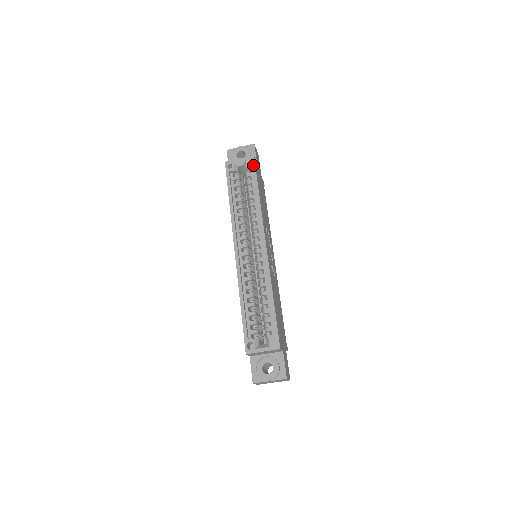
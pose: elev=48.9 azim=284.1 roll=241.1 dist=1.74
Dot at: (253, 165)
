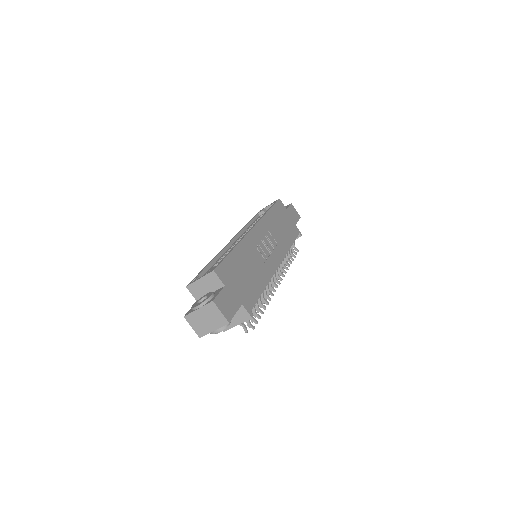
Dot at: occluded
